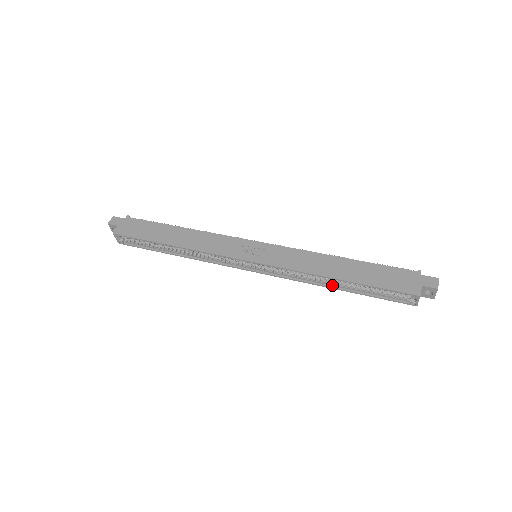
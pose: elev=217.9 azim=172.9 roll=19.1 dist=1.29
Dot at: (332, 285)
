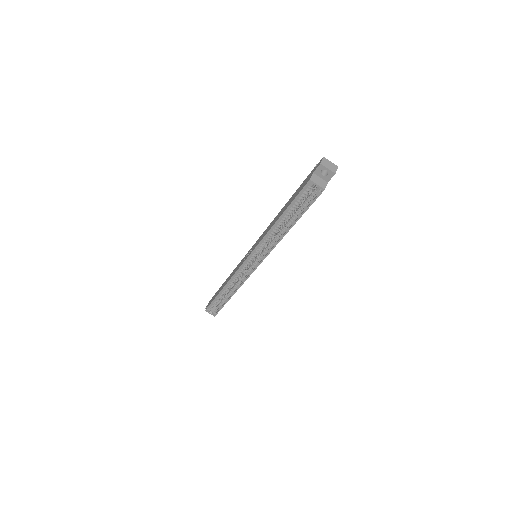
Dot at: (286, 230)
